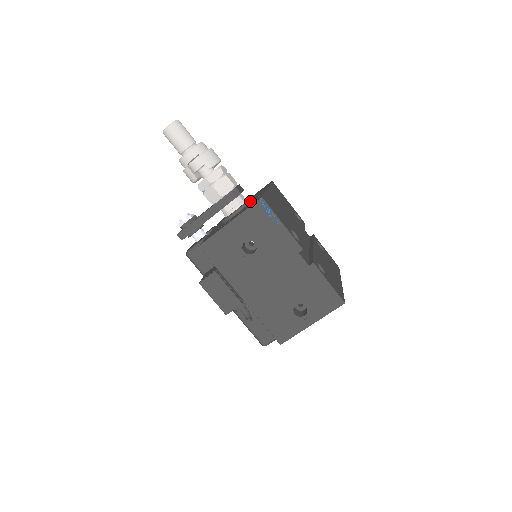
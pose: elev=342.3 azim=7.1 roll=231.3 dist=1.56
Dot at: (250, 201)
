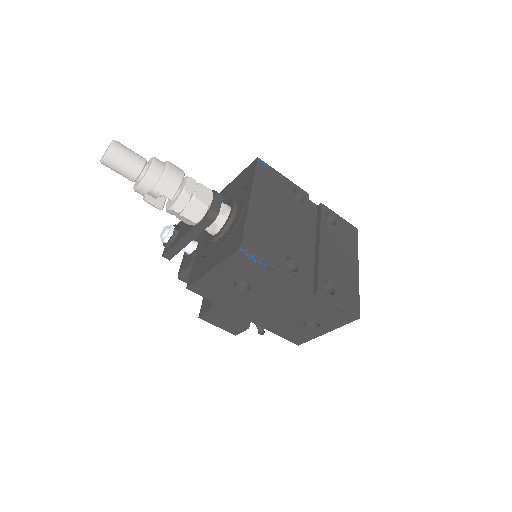
Dot at: (232, 219)
